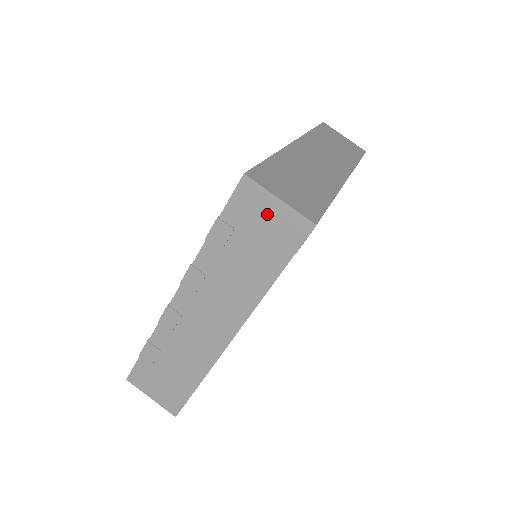
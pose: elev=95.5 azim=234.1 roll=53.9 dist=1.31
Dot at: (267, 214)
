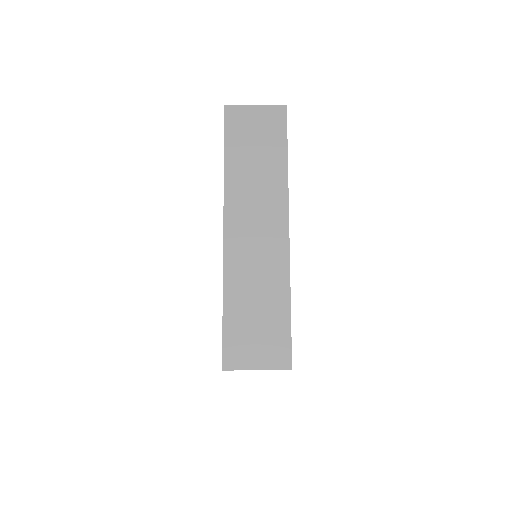
Dot at: occluded
